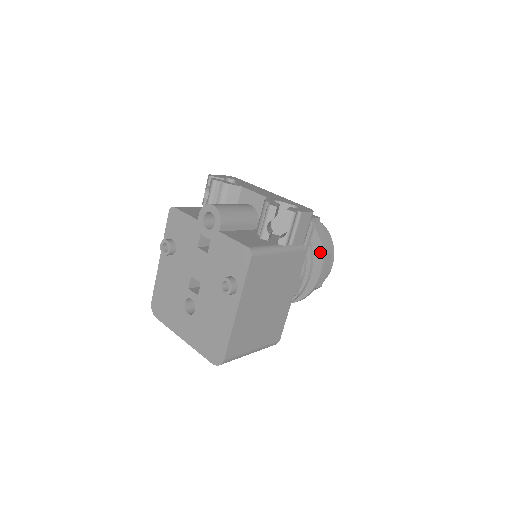
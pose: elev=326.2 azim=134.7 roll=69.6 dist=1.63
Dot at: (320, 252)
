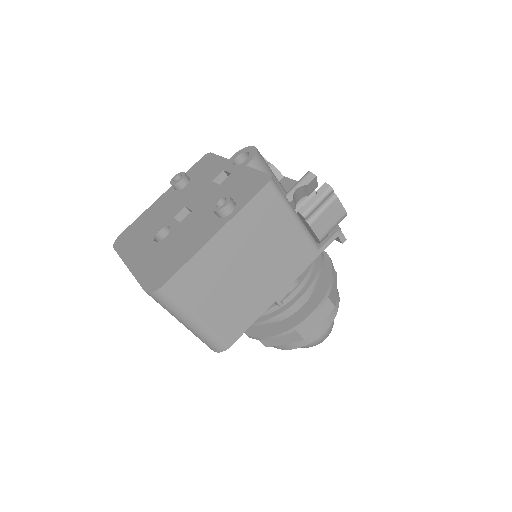
Dot at: (325, 288)
